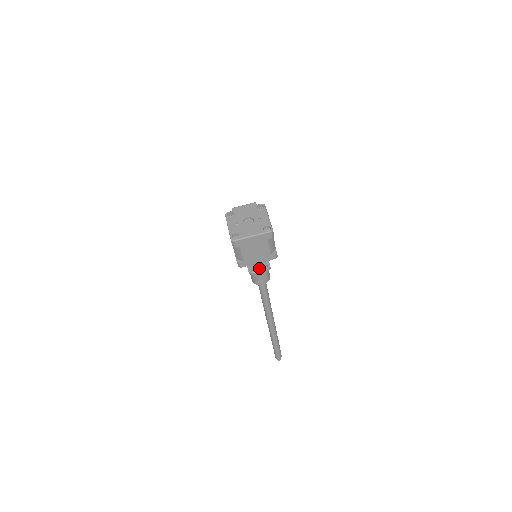
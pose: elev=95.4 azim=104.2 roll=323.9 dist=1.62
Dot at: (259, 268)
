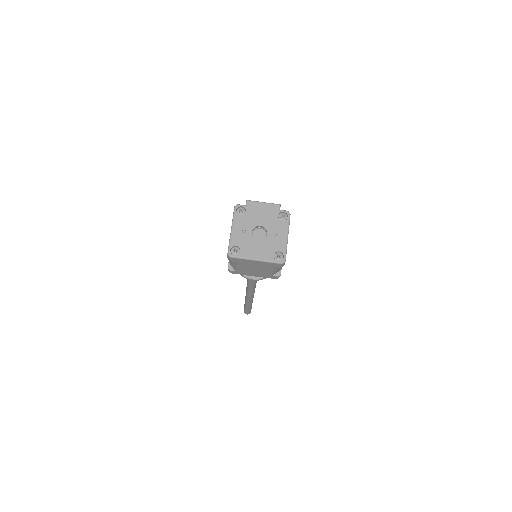
Dot at: occluded
